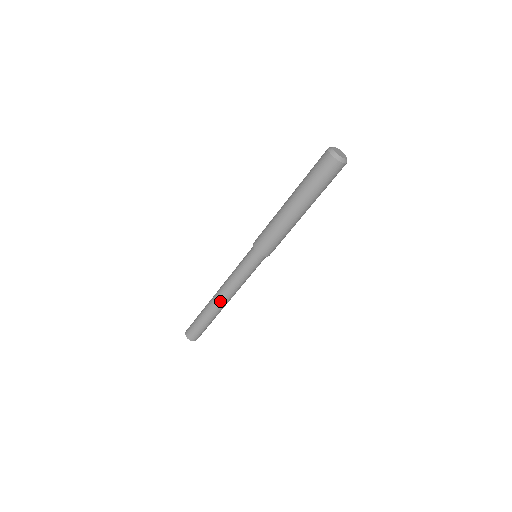
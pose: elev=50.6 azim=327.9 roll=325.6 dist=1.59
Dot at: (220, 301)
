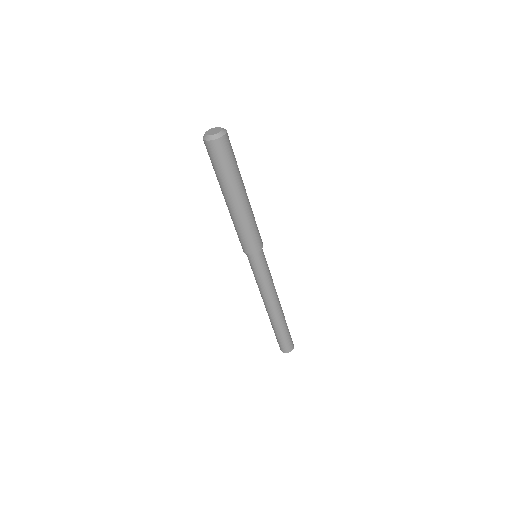
Dot at: (266, 307)
